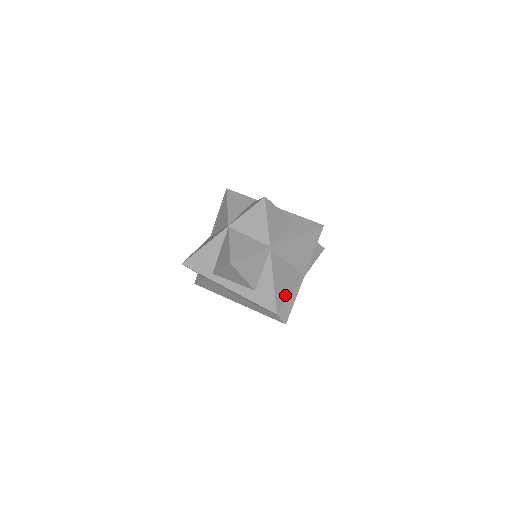
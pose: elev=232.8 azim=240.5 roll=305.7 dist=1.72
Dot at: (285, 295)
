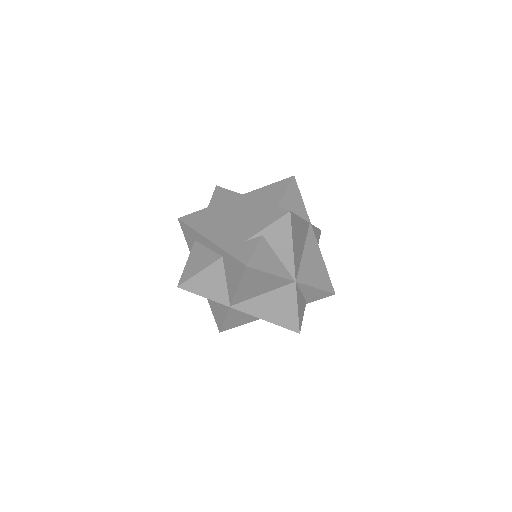
Dot at: (294, 235)
